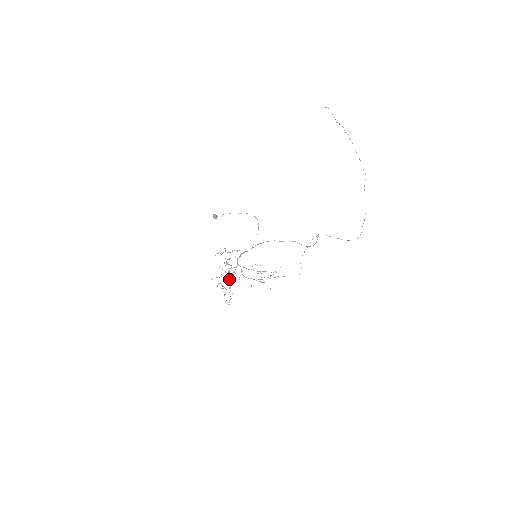
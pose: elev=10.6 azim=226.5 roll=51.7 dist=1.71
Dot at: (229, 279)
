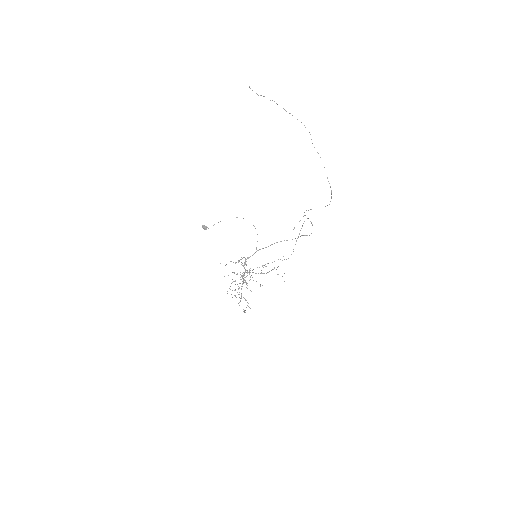
Dot at: (241, 288)
